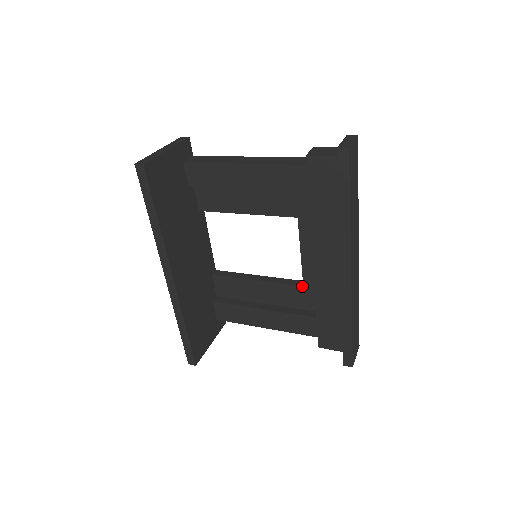
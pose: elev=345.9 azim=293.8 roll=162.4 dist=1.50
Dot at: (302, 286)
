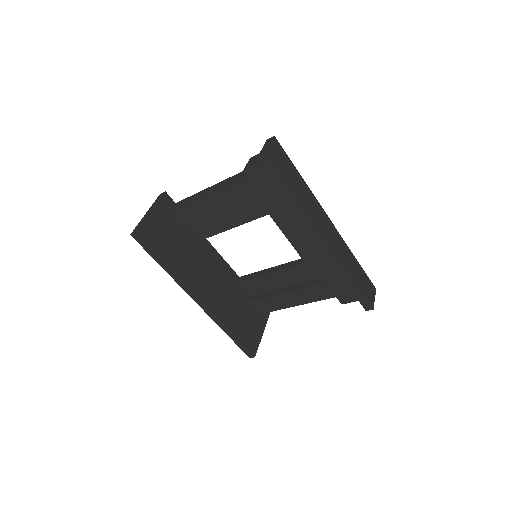
Dot at: (304, 263)
